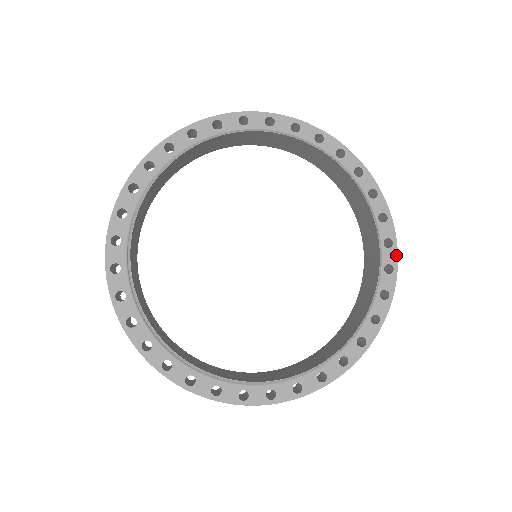
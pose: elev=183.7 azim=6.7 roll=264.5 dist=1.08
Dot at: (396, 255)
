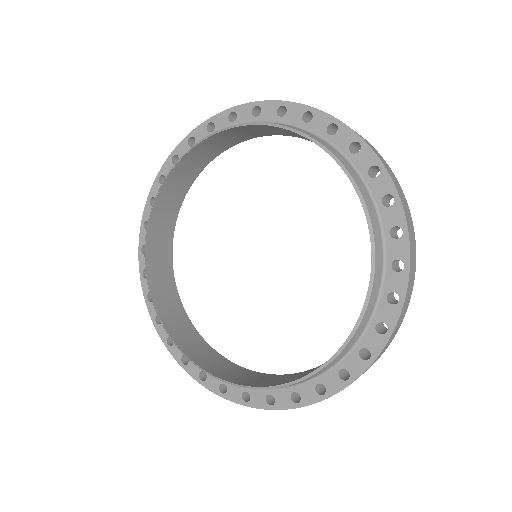
Dot at: (402, 212)
